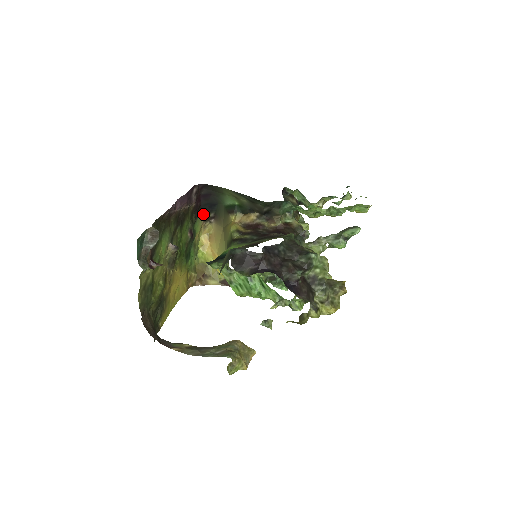
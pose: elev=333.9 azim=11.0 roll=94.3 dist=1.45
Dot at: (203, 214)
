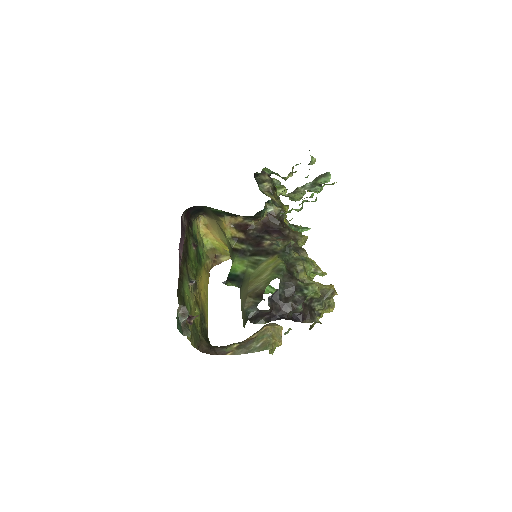
Dot at: (194, 216)
